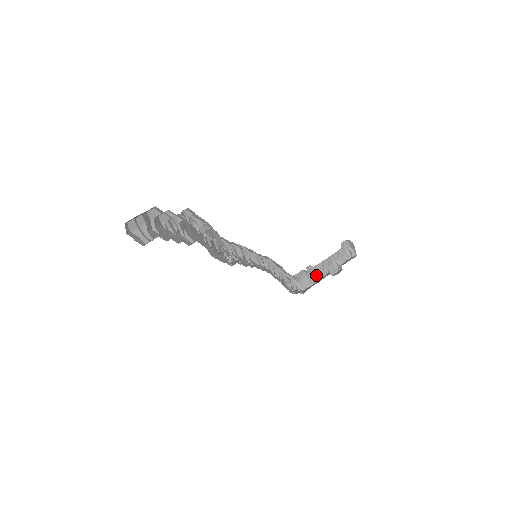
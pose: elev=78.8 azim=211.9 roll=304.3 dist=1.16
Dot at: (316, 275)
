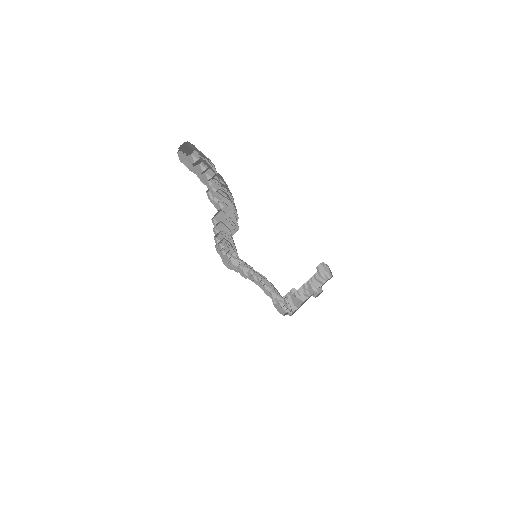
Dot at: (299, 299)
